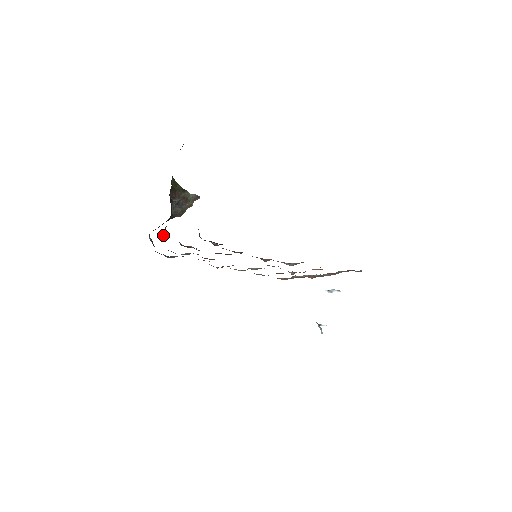
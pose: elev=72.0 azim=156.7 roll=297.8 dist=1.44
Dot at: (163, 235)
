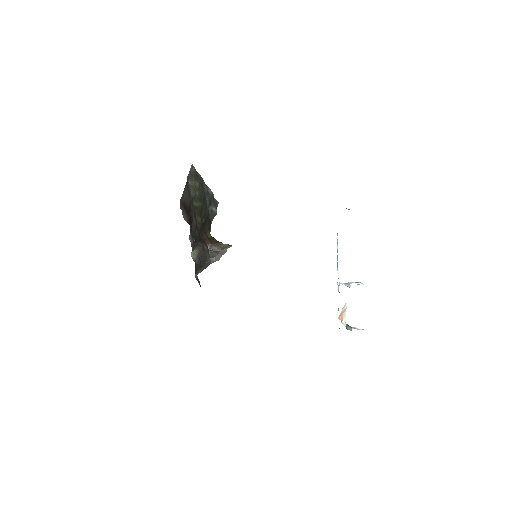
Dot at: (192, 258)
